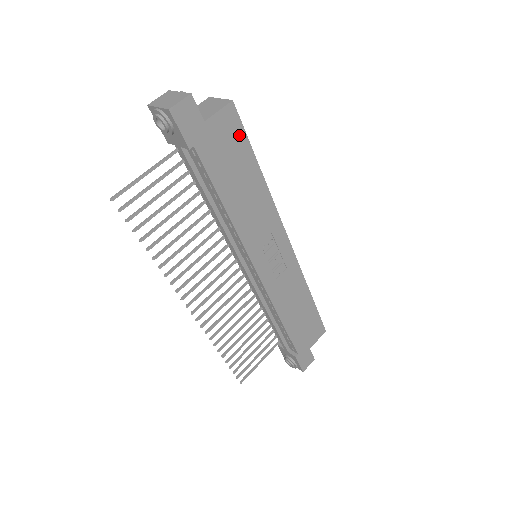
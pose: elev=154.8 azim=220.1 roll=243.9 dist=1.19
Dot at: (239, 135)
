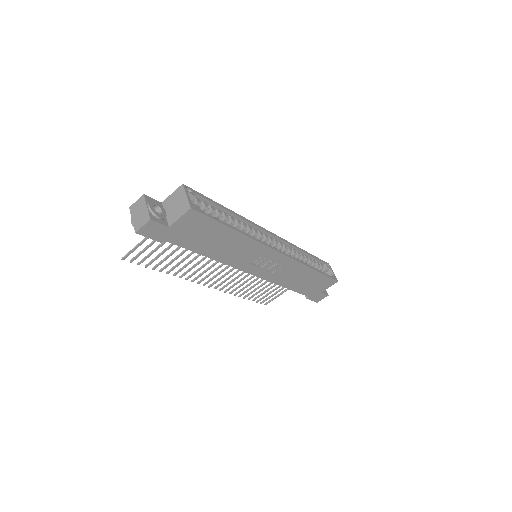
Dot at: (205, 222)
